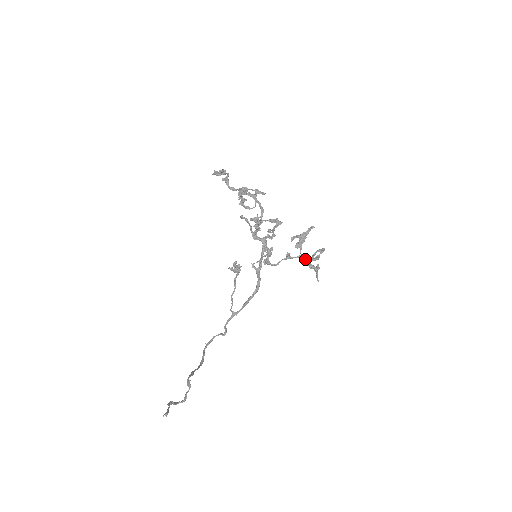
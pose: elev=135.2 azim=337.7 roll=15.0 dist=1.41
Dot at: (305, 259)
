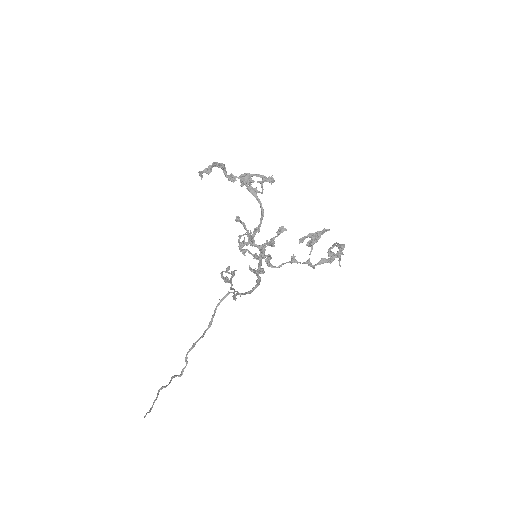
Dot at: (312, 267)
